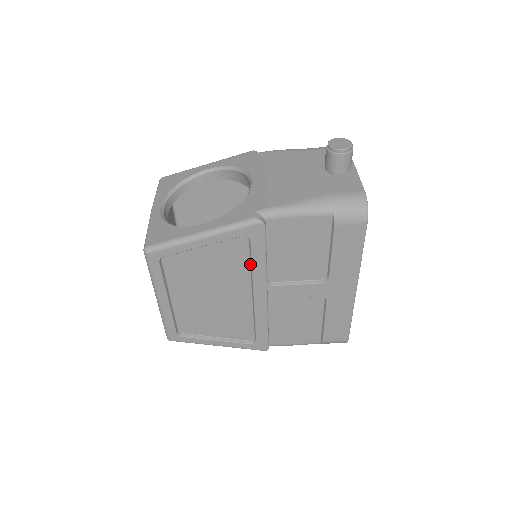
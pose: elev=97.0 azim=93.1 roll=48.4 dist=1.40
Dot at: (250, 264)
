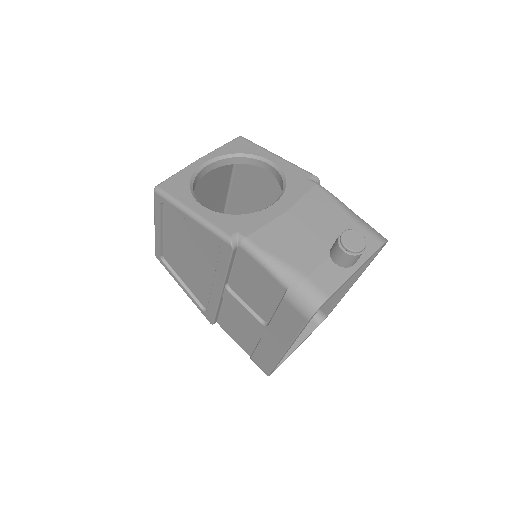
Dot at: occluded
